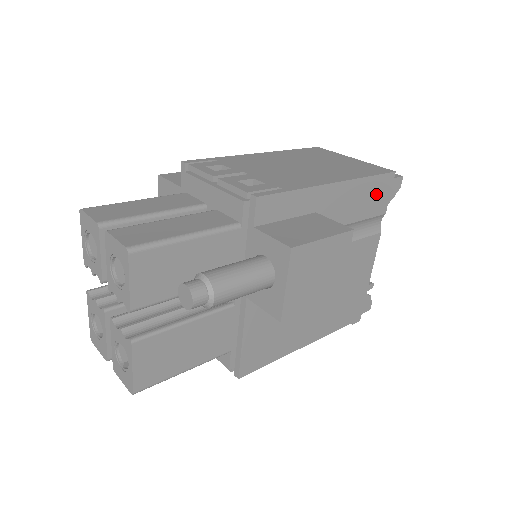
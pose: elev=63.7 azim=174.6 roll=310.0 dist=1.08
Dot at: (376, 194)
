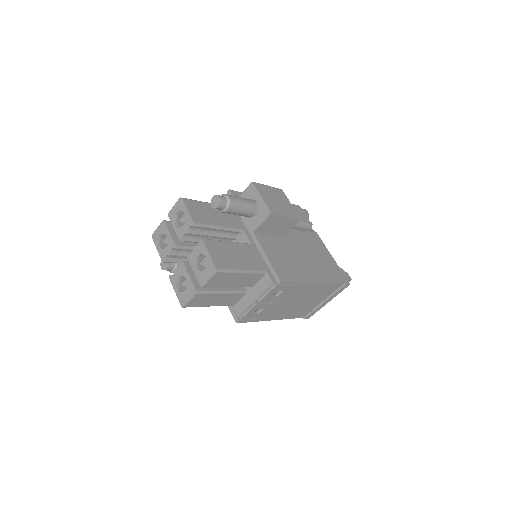
Dot at: occluded
